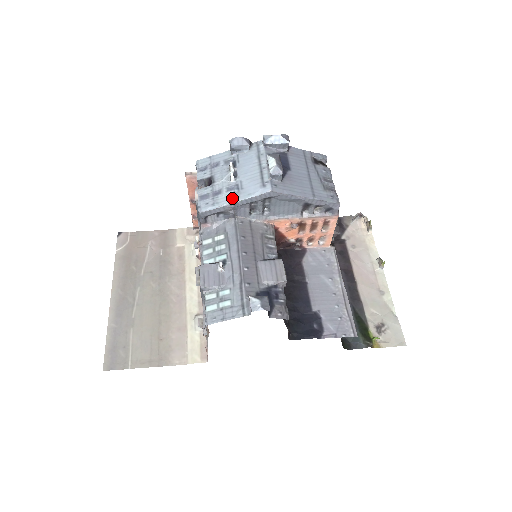
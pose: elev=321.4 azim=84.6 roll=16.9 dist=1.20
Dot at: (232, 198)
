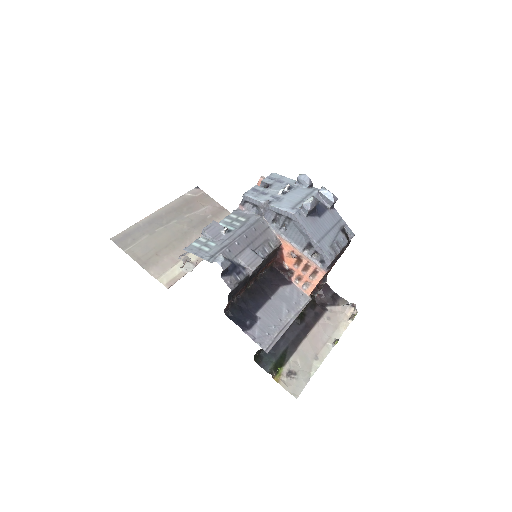
Dot at: (268, 201)
